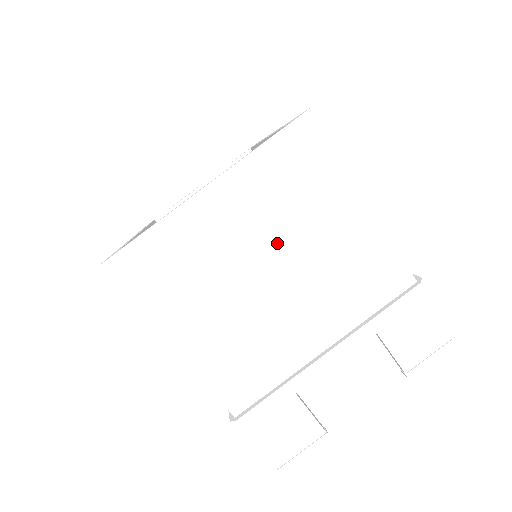
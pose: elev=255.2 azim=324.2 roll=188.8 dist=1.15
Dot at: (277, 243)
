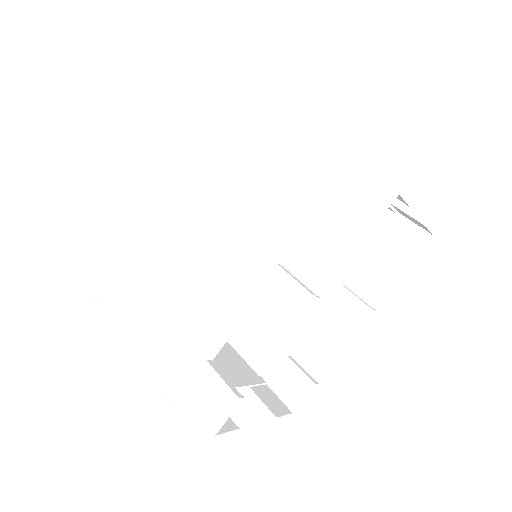
Dot at: occluded
